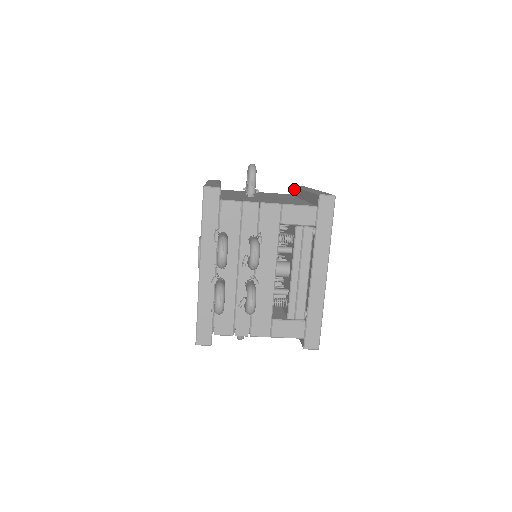
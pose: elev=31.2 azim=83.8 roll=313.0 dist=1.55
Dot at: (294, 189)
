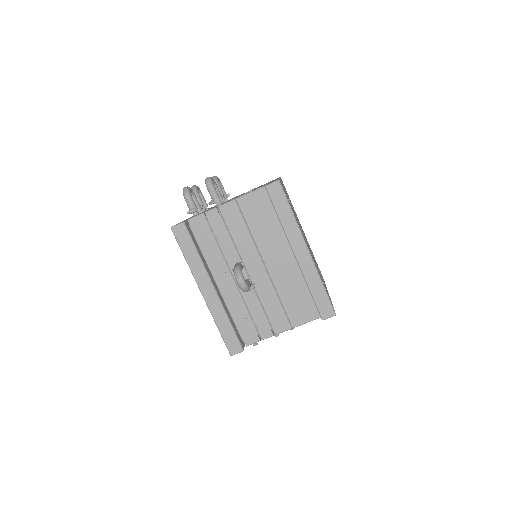
Dot at: occluded
